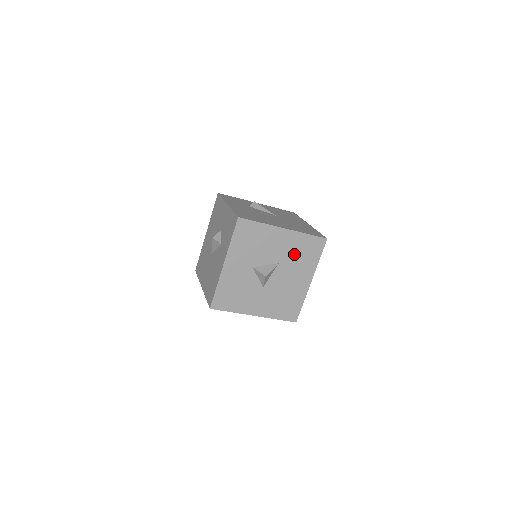
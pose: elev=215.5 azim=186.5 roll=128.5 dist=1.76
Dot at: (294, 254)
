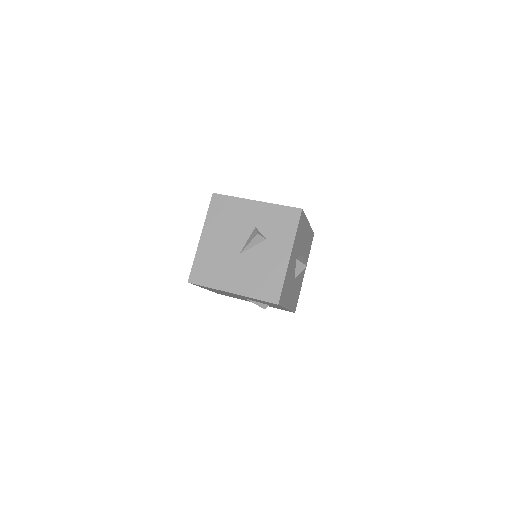
Dot at: (306, 247)
